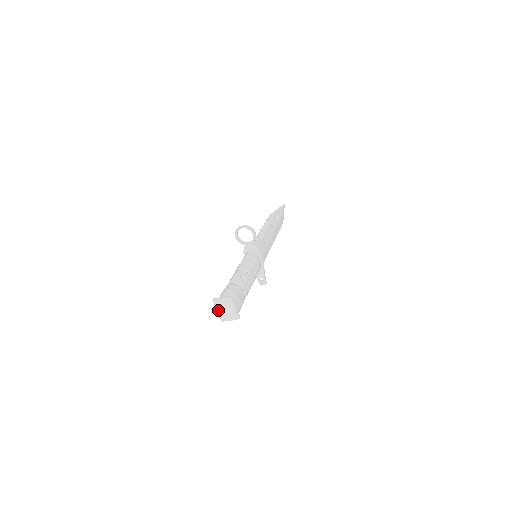
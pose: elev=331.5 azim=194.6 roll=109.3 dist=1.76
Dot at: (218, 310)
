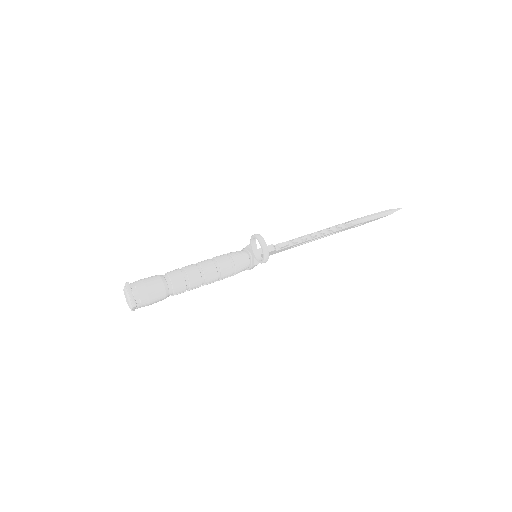
Dot at: (124, 289)
